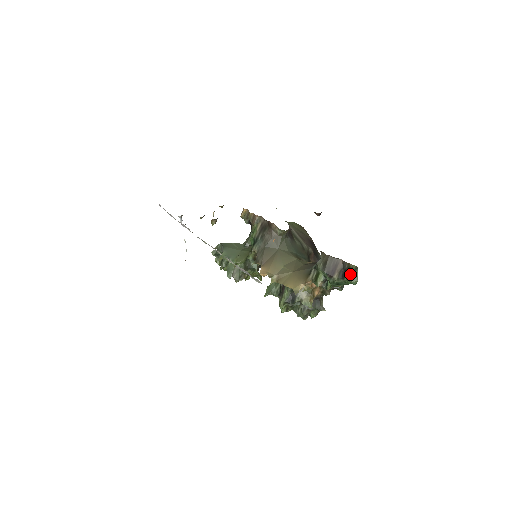
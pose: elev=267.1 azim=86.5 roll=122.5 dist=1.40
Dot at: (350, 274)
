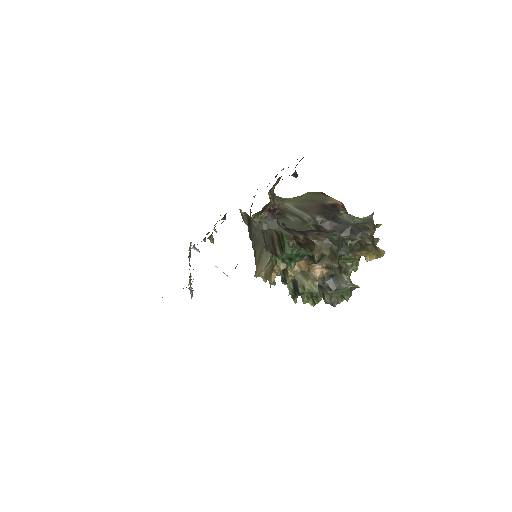
Dot at: (282, 243)
